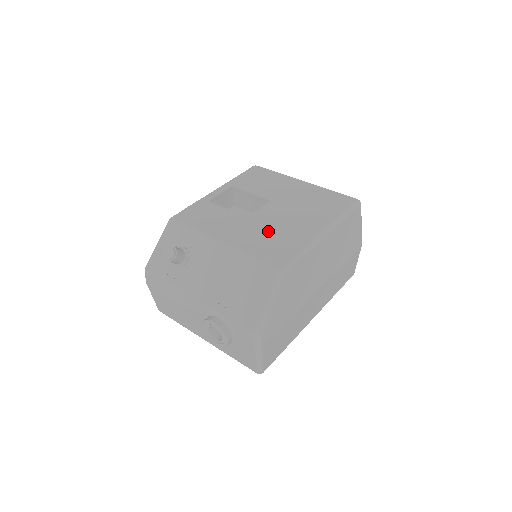
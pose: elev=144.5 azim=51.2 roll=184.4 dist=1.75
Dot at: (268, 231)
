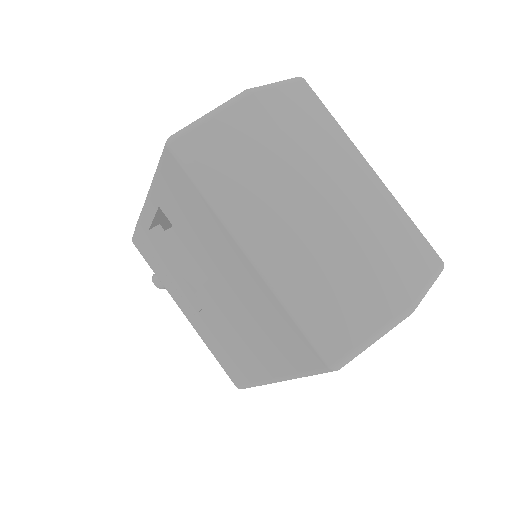
Dot at: (218, 334)
